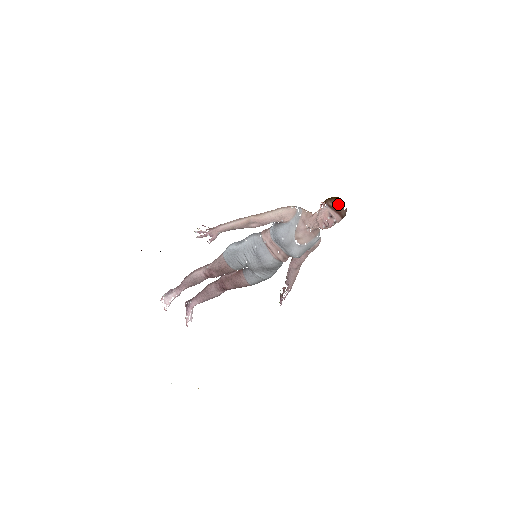
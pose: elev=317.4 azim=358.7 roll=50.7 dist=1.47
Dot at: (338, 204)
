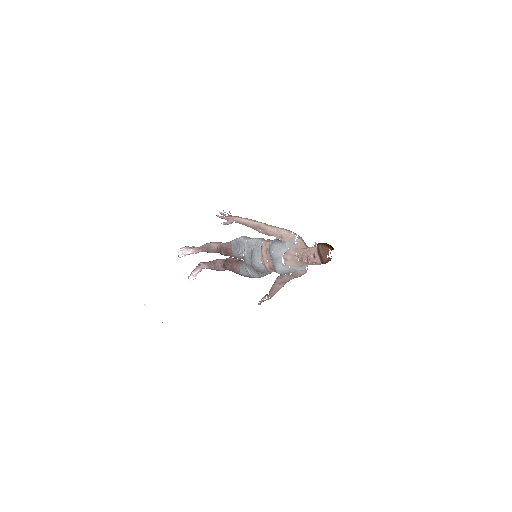
Dot at: (325, 250)
